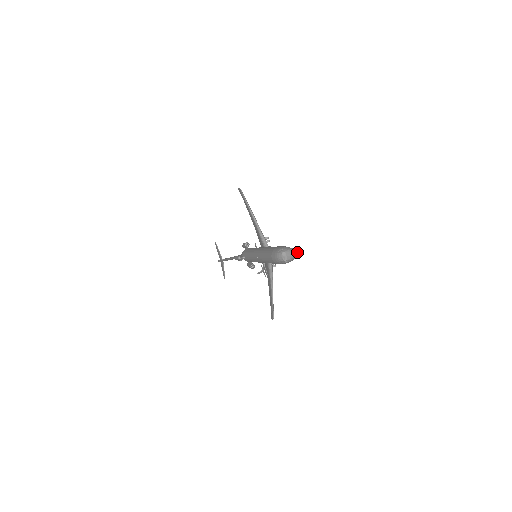
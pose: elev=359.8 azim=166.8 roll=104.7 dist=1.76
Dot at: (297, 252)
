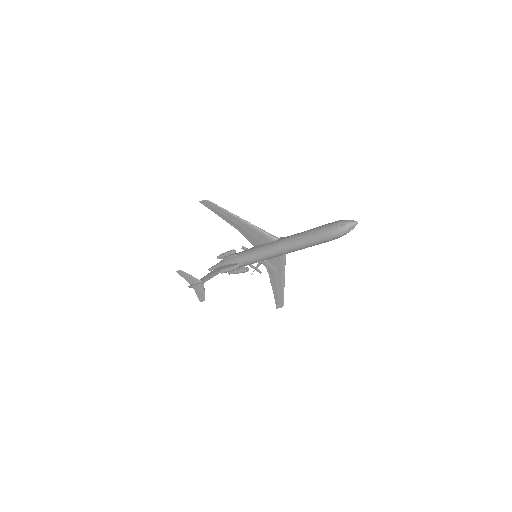
Dot at: occluded
